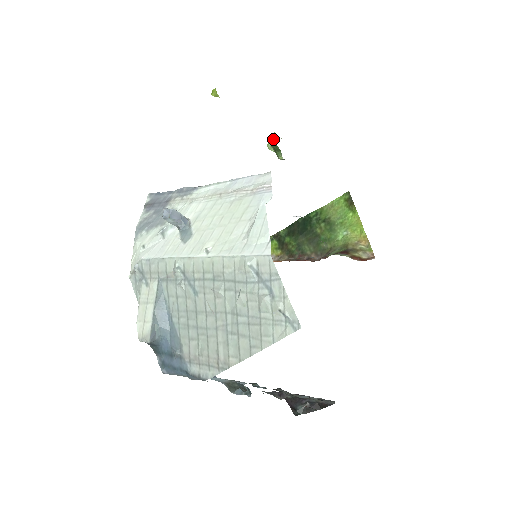
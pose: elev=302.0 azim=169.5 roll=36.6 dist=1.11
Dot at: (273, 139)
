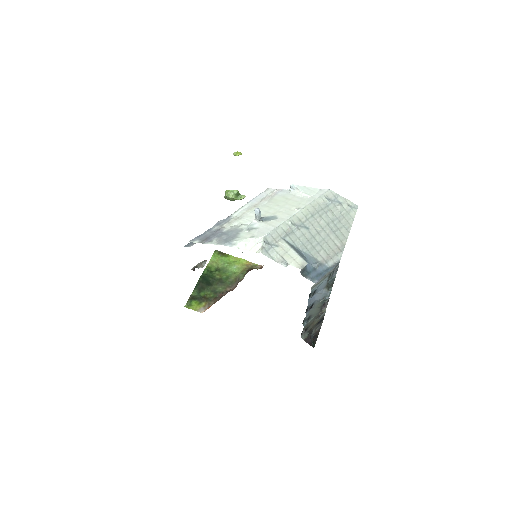
Dot at: (233, 191)
